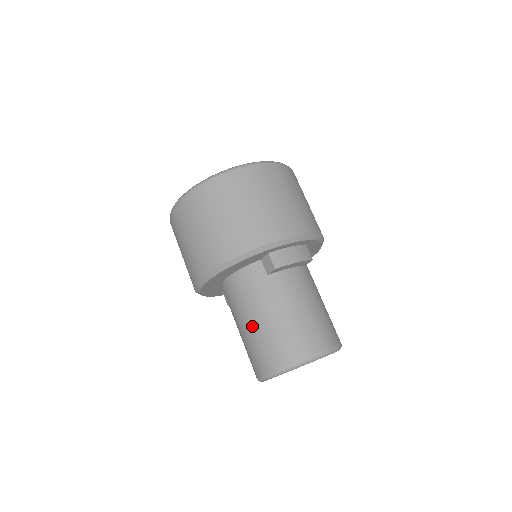
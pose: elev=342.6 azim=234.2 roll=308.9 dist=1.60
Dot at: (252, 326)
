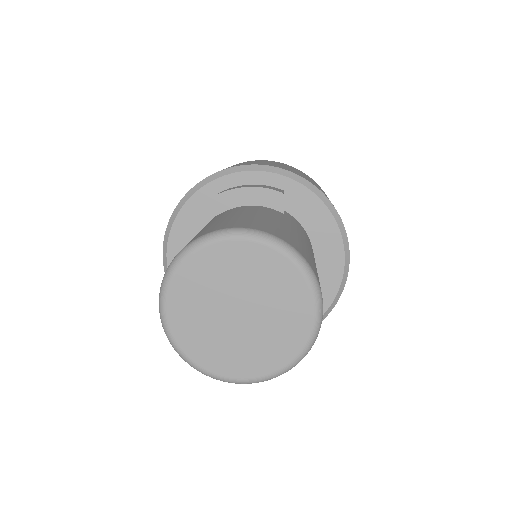
Dot at: occluded
